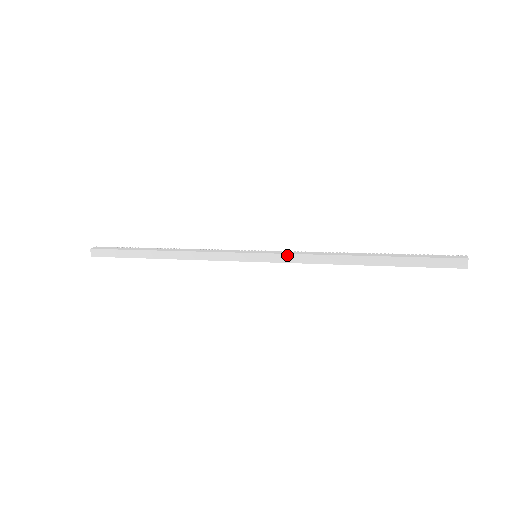
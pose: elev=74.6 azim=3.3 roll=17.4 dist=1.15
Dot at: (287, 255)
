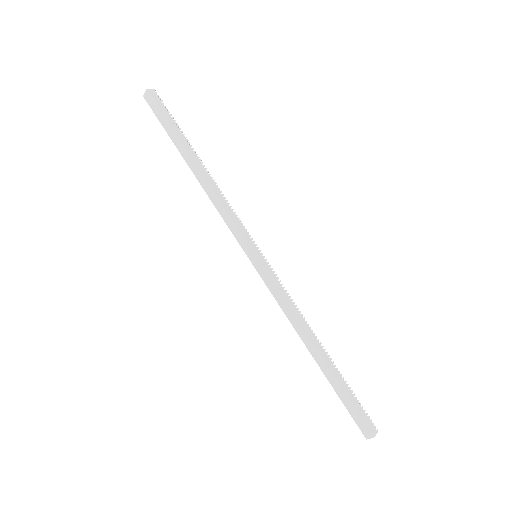
Dot at: (274, 286)
